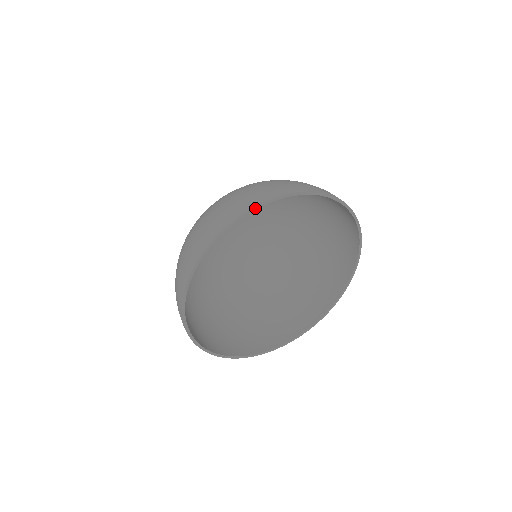
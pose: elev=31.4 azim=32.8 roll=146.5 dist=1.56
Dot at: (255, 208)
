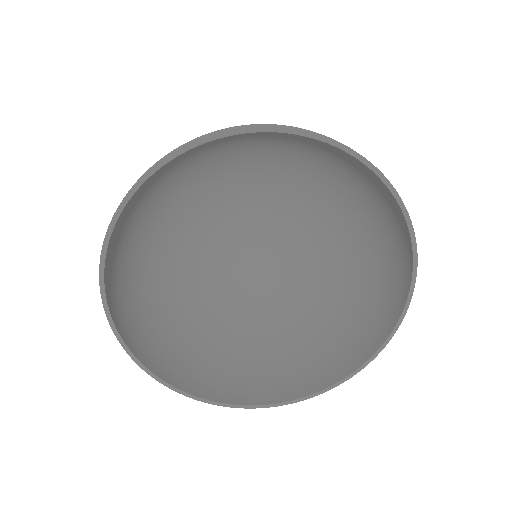
Dot at: (236, 132)
